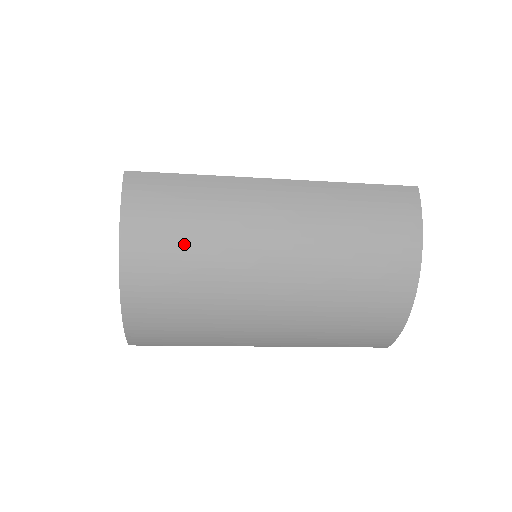
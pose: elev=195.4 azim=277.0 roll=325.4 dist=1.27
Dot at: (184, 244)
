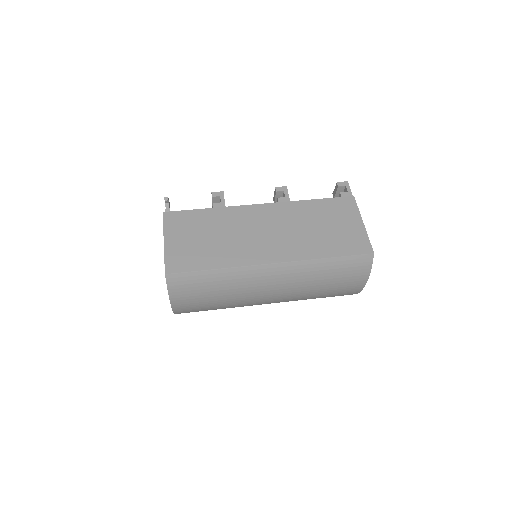
Dot at: (212, 302)
